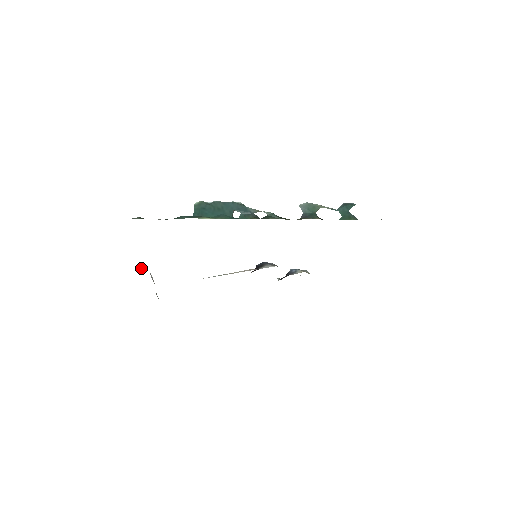
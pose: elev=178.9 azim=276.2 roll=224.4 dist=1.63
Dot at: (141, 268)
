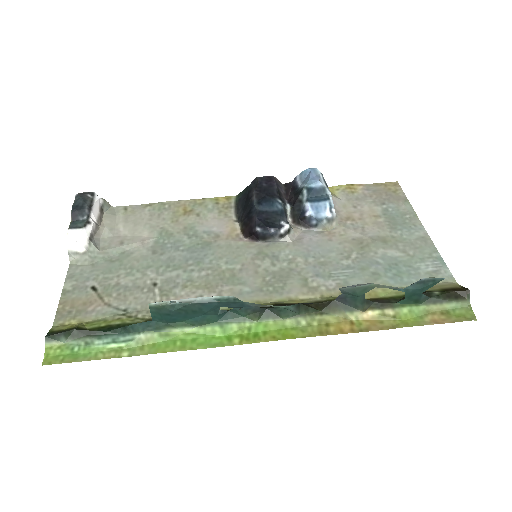
Dot at: (77, 256)
